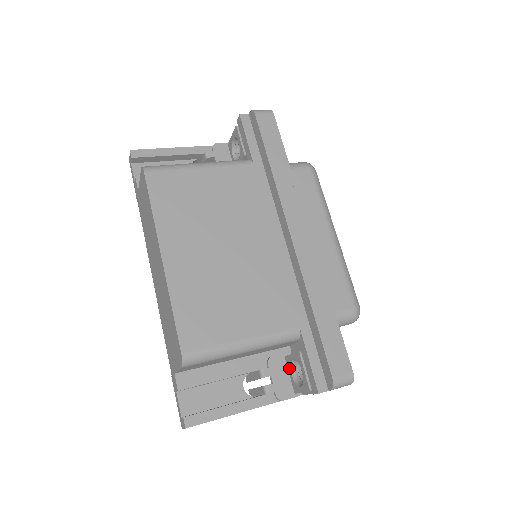
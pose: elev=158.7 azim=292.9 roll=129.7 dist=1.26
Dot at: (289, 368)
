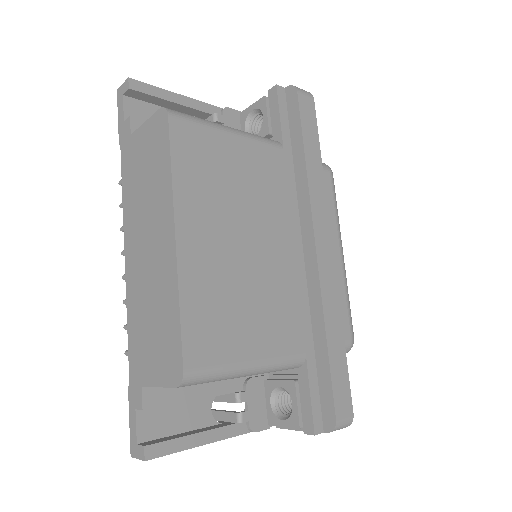
Dot at: (268, 395)
